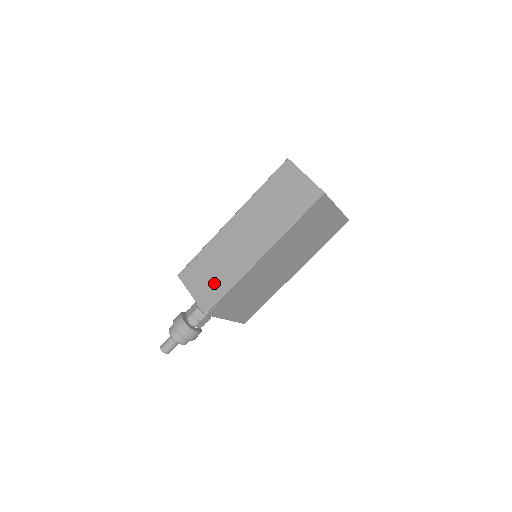
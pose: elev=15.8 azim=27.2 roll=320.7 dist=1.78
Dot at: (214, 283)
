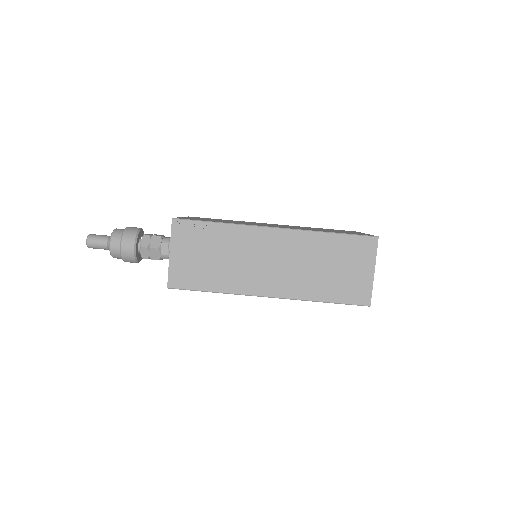
Dot at: (202, 270)
